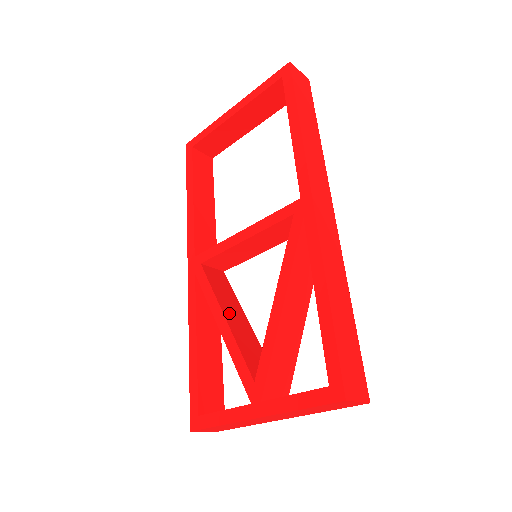
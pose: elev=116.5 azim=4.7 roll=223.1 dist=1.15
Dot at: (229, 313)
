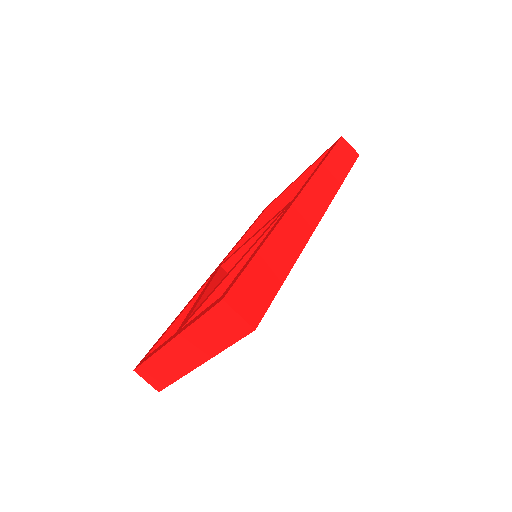
Dot at: occluded
